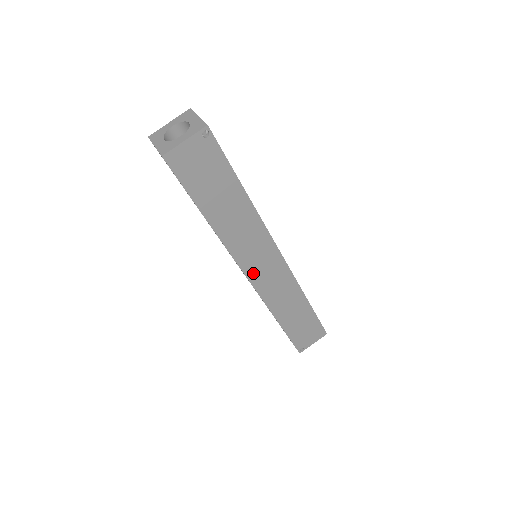
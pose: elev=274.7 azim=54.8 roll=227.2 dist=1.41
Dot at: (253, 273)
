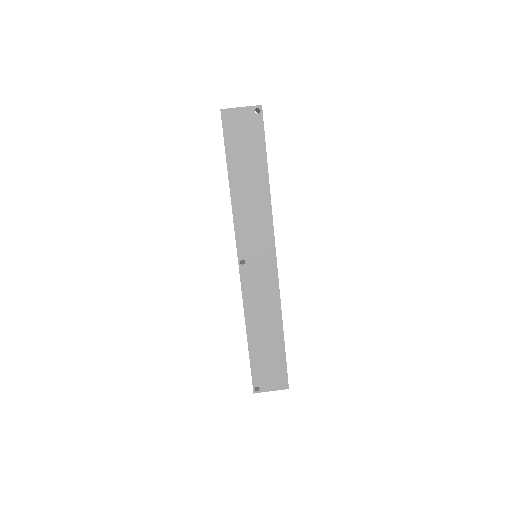
Dot at: (245, 259)
